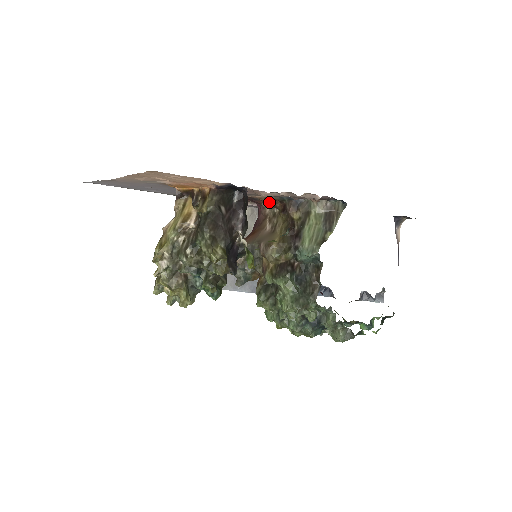
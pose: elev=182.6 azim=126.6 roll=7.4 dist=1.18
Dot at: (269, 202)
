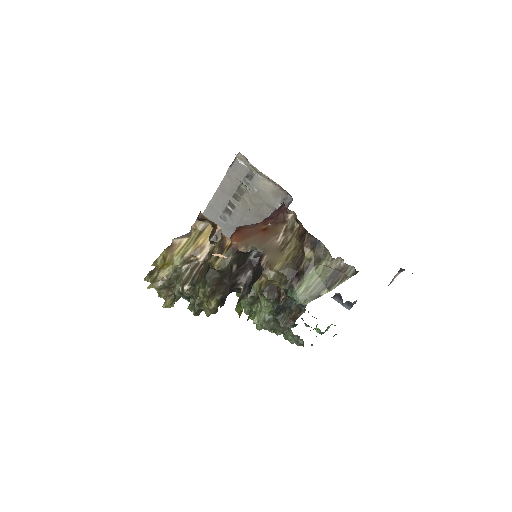
Dot at: occluded
